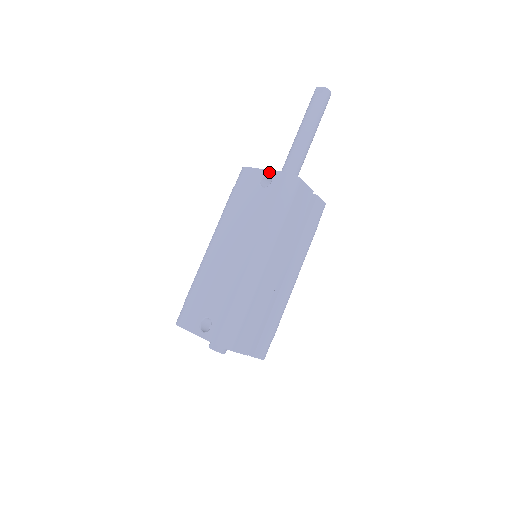
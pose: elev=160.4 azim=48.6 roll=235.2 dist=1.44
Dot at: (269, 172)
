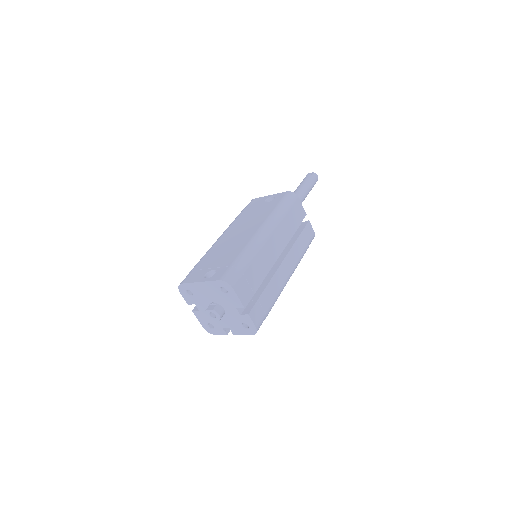
Dot at: (273, 195)
